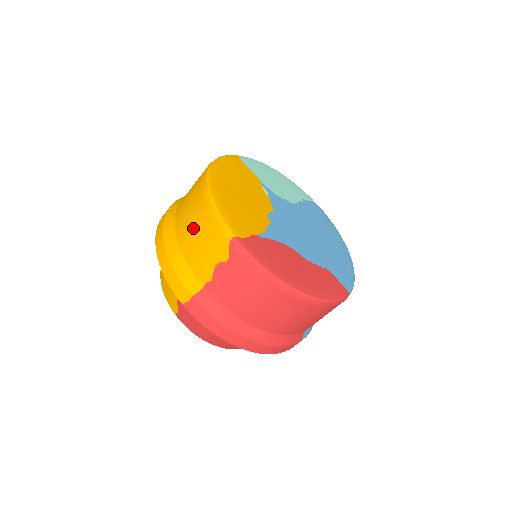
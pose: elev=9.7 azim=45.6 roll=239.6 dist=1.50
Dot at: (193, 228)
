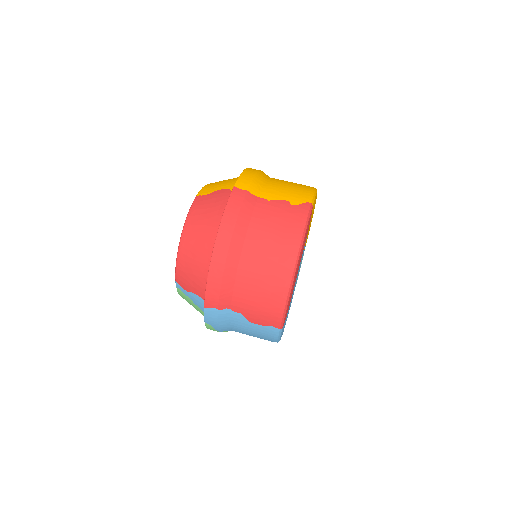
Dot at: (289, 183)
